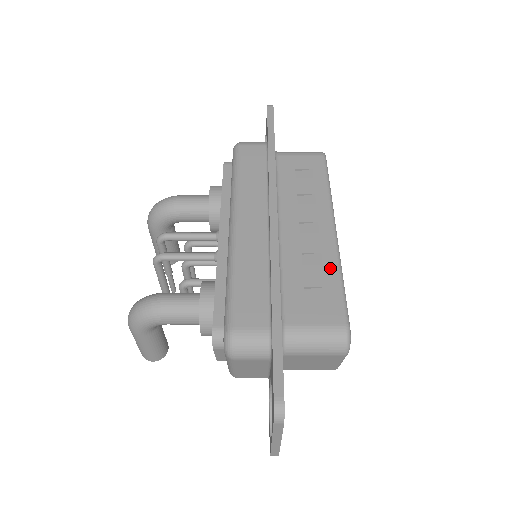
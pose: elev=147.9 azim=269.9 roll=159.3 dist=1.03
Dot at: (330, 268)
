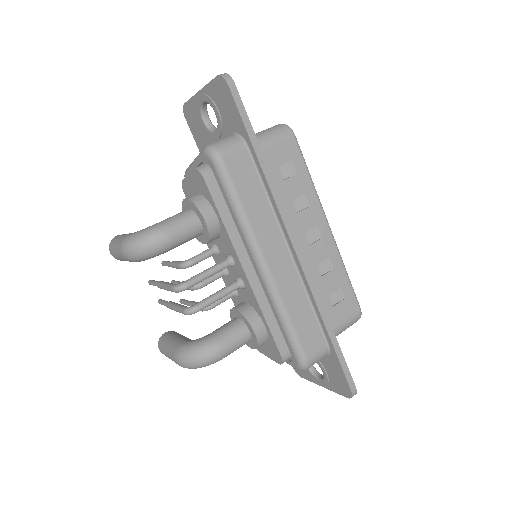
Dot at: (339, 269)
